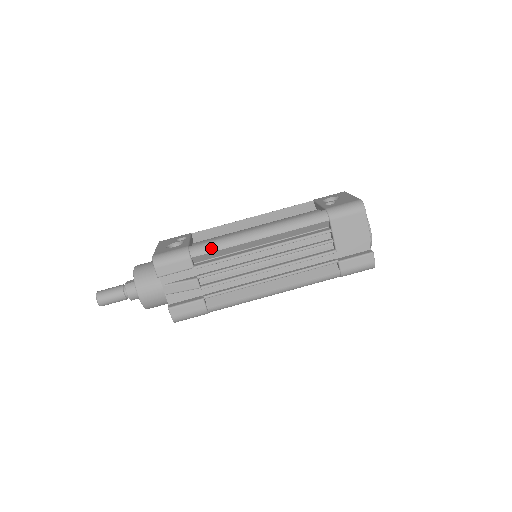
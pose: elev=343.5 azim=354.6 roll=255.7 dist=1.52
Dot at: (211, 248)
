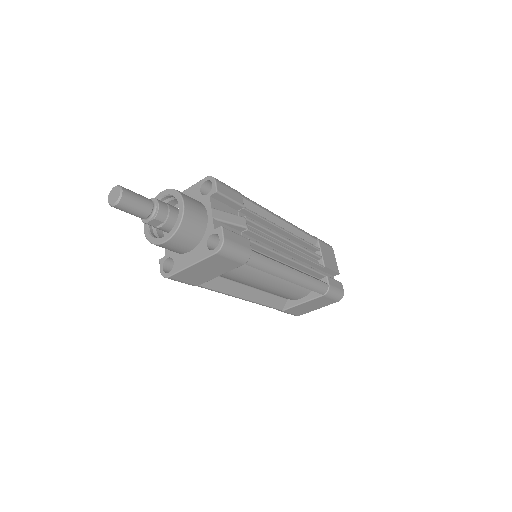
Dot at: (255, 202)
